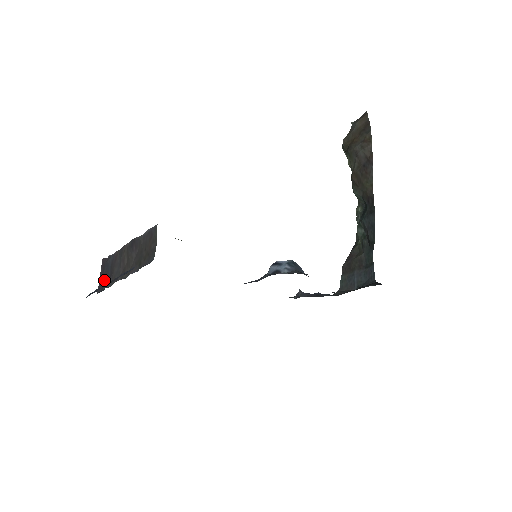
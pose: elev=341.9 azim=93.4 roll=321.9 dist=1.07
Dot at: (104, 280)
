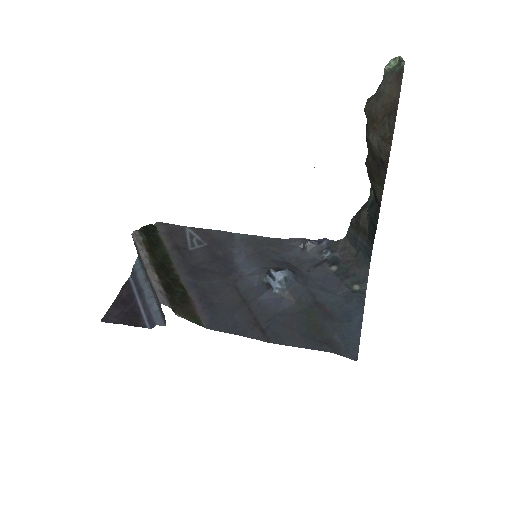
Dot at: occluded
